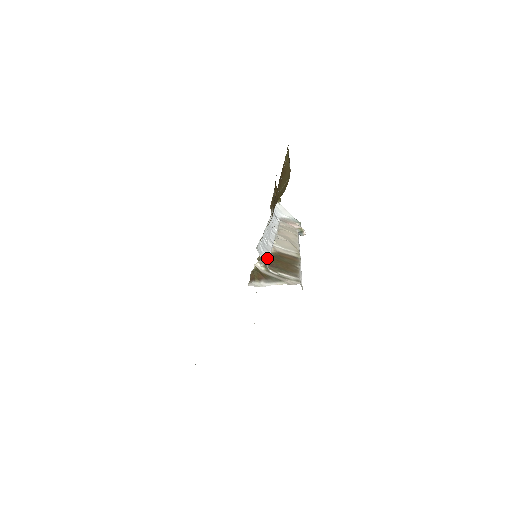
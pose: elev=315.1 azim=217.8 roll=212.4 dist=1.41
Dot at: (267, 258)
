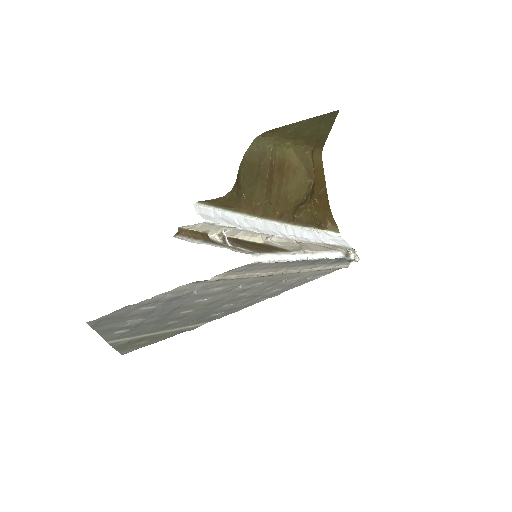
Dot at: (212, 221)
